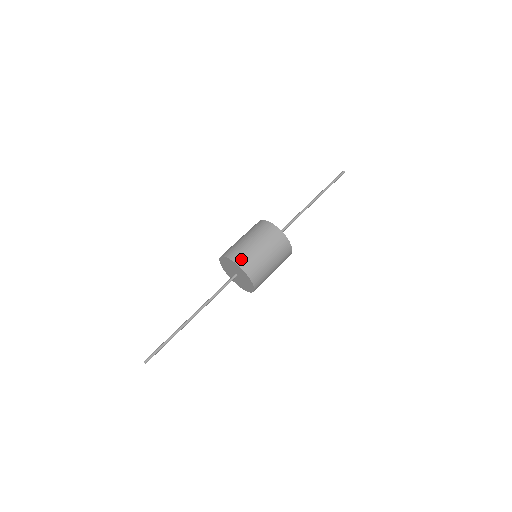
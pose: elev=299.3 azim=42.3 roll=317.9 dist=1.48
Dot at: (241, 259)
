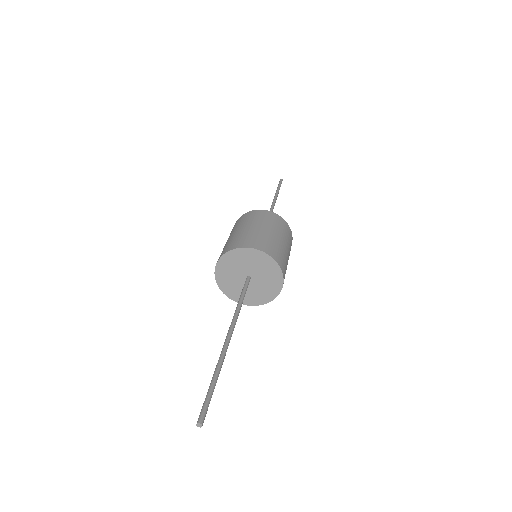
Dot at: (268, 248)
